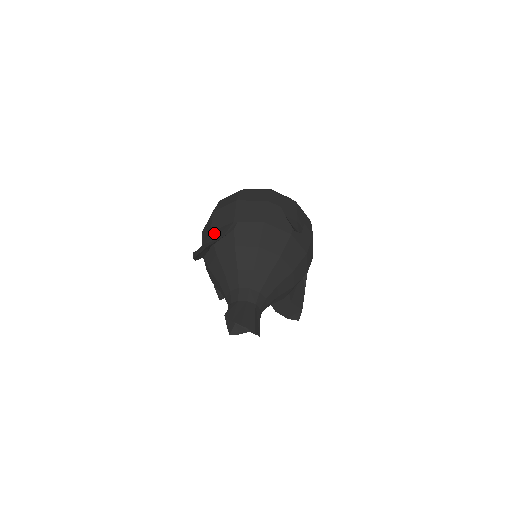
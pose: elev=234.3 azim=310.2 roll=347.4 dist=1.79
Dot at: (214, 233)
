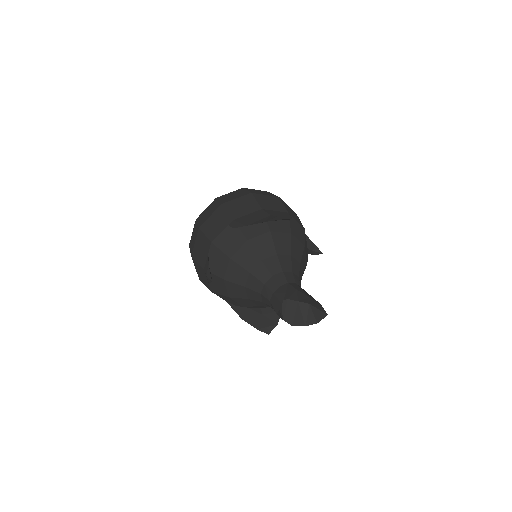
Dot at: (271, 211)
